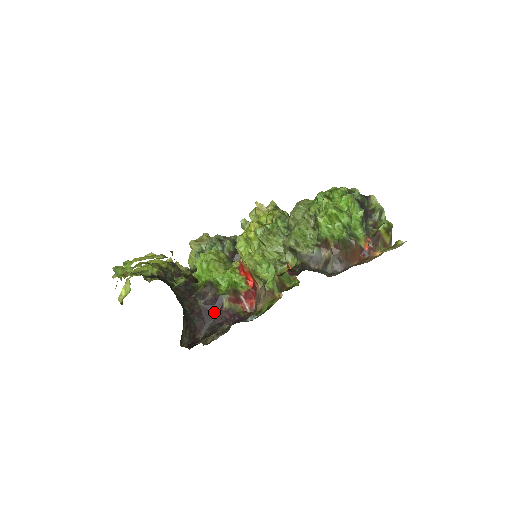
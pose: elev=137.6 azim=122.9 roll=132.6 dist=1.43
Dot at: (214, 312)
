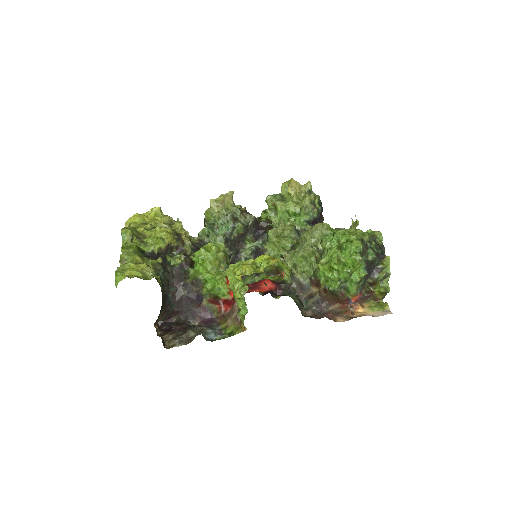
Dot at: (193, 305)
